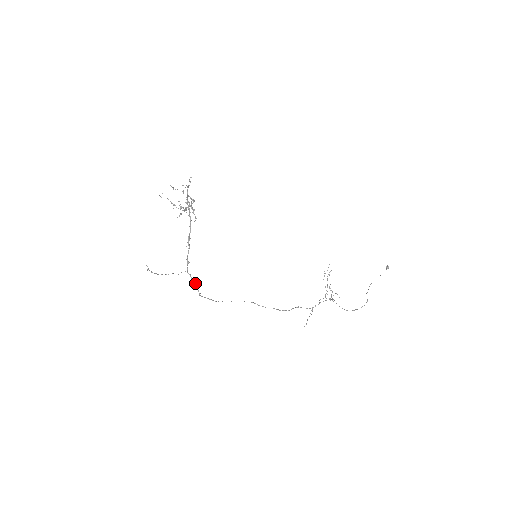
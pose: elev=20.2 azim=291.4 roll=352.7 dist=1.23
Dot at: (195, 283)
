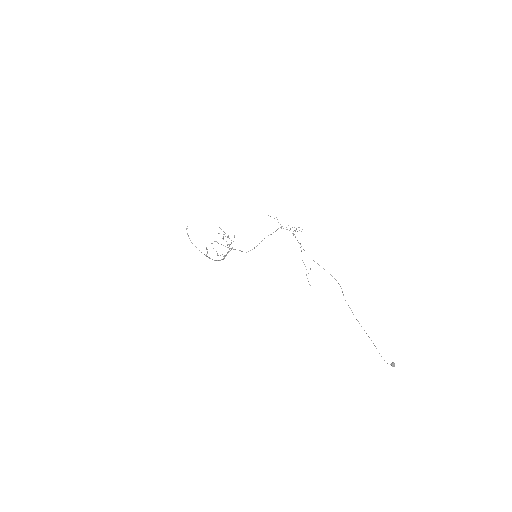
Dot at: (207, 253)
